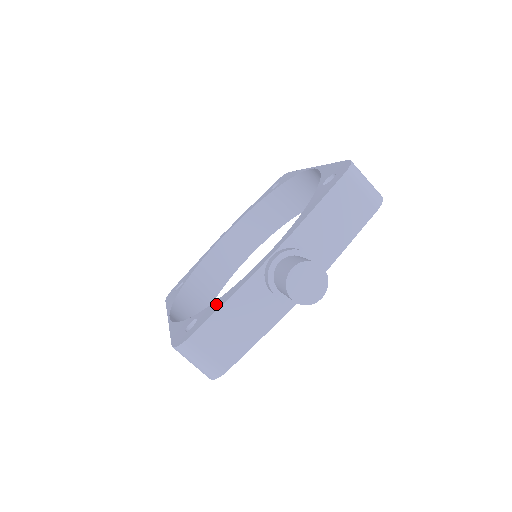
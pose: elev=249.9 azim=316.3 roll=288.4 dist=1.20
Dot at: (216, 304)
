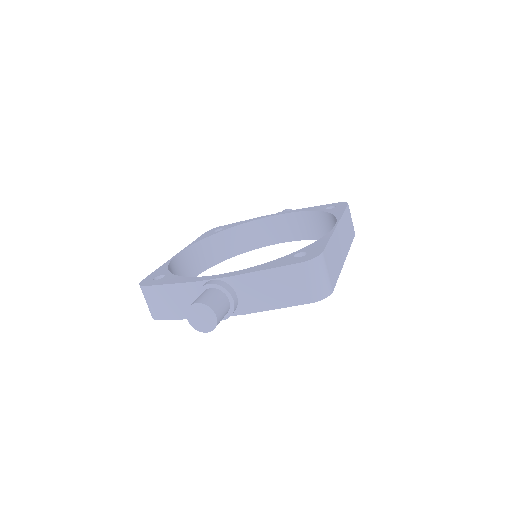
Dot at: (173, 279)
